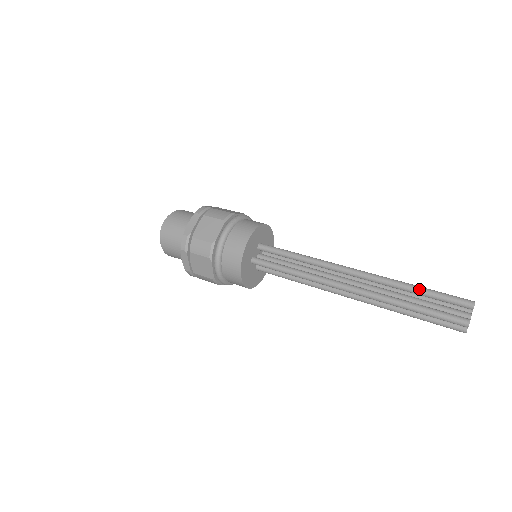
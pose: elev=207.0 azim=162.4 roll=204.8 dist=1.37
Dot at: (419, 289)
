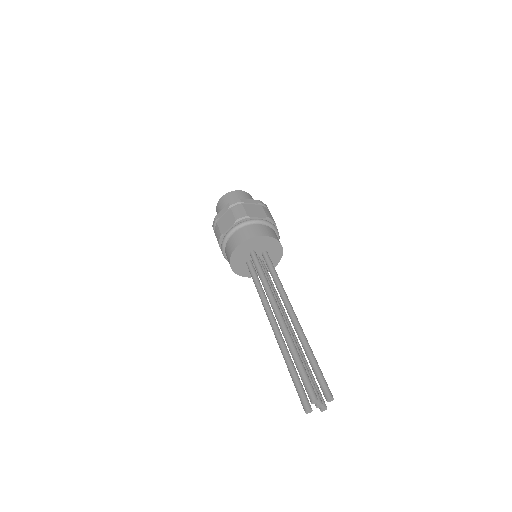
Dot at: (314, 357)
